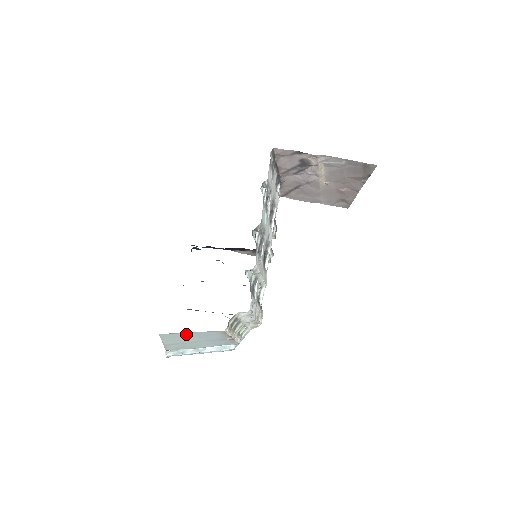
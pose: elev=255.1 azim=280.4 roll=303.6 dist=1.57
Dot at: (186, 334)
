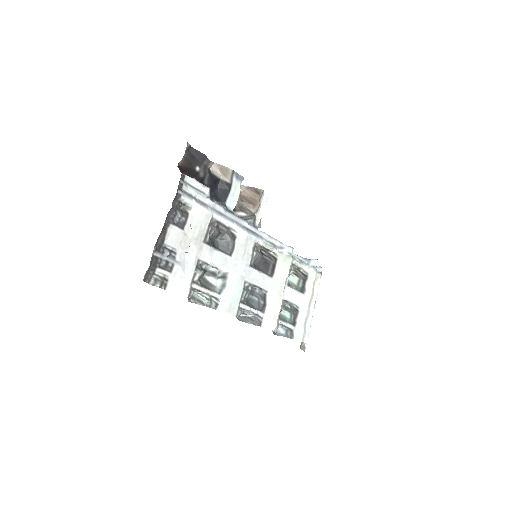
Dot at: occluded
